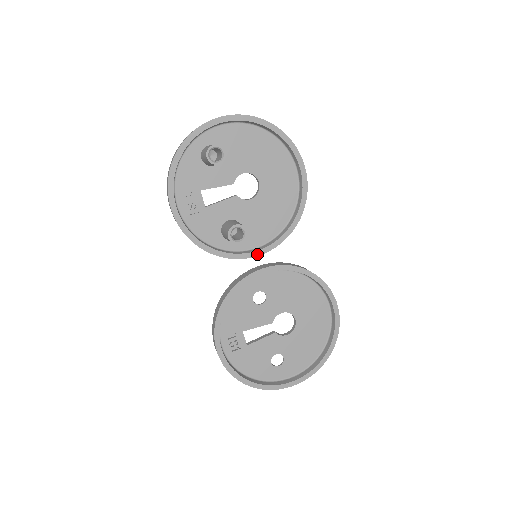
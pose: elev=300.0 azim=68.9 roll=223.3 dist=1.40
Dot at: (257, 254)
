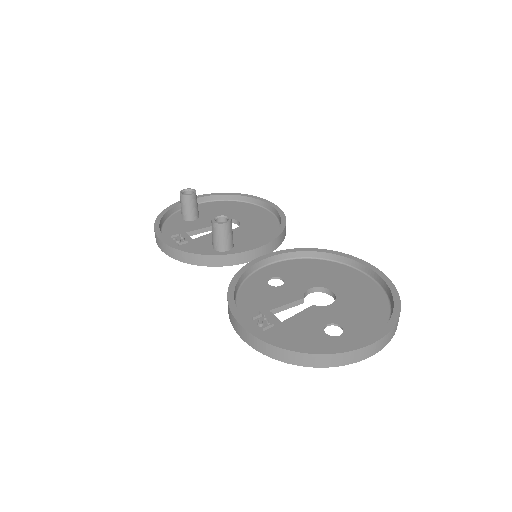
Dot at: (254, 248)
